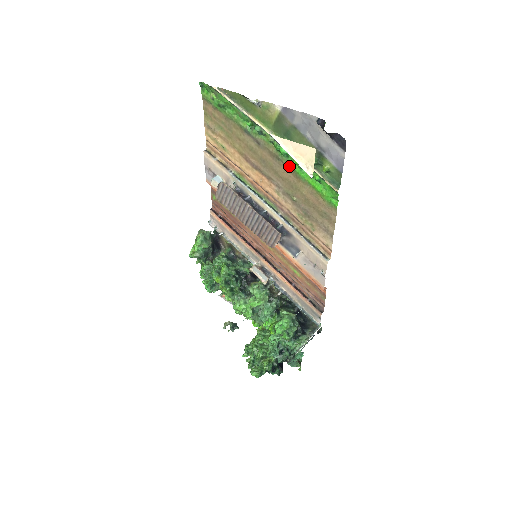
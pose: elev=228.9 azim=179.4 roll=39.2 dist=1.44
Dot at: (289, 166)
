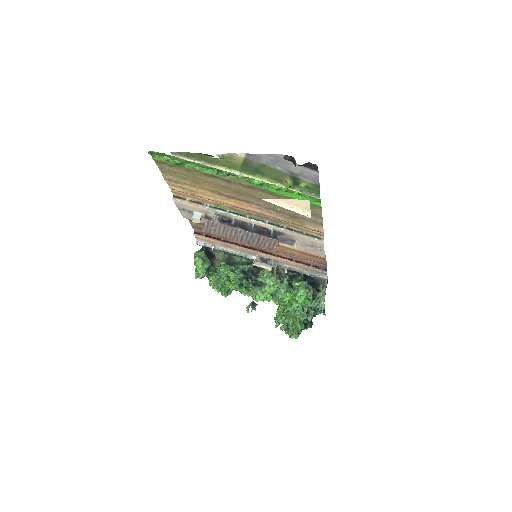
Dot at: (266, 191)
